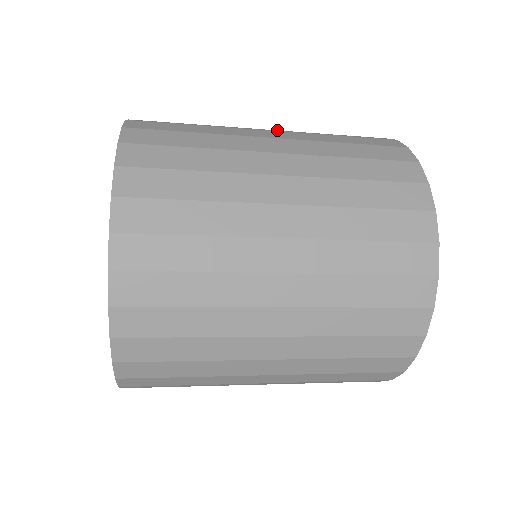
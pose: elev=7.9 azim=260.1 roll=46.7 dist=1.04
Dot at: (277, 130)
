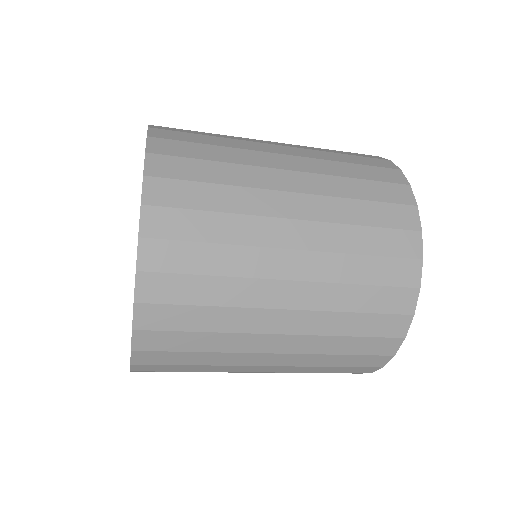
Dot at: occluded
